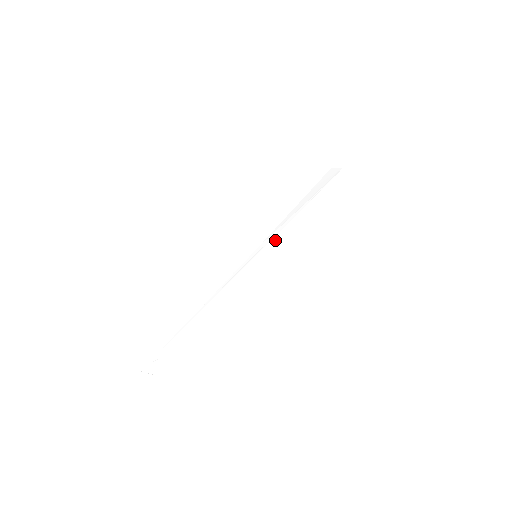
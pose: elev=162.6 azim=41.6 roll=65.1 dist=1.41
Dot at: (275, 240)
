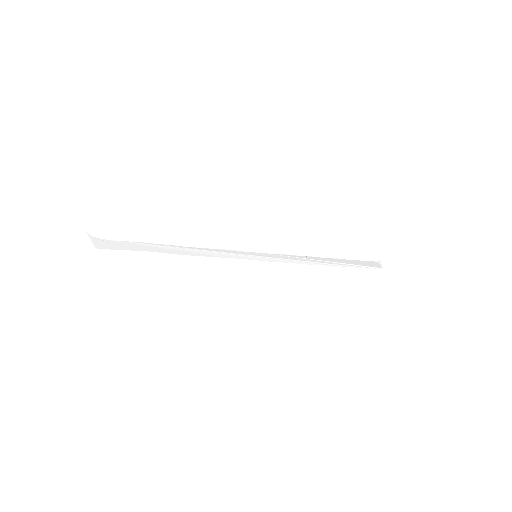
Dot at: (281, 260)
